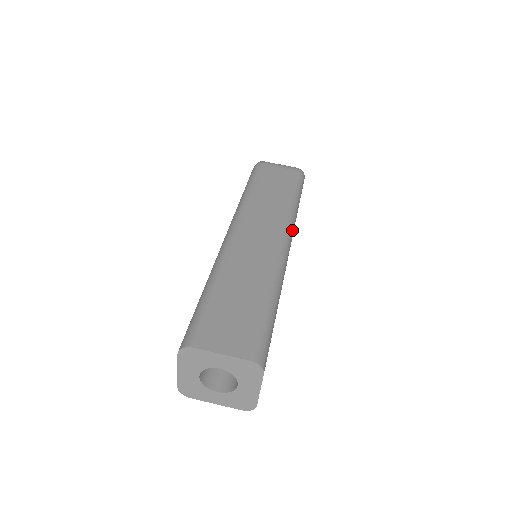
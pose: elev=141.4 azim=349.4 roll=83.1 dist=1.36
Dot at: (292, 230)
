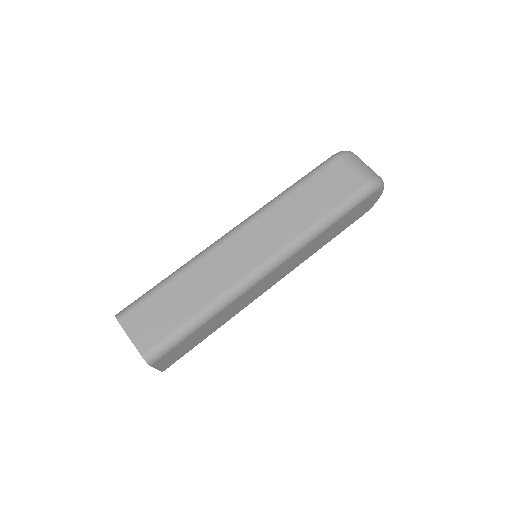
Dot at: (288, 255)
